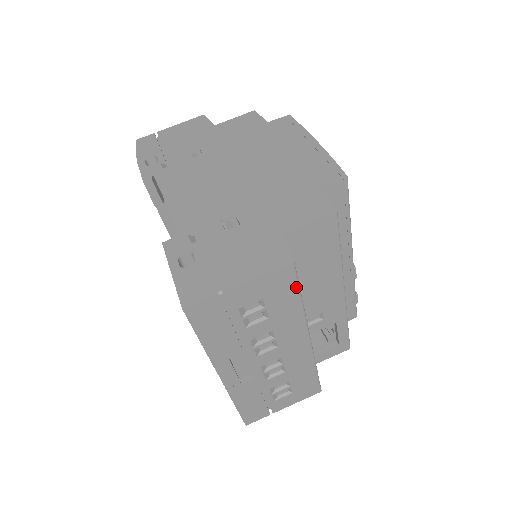
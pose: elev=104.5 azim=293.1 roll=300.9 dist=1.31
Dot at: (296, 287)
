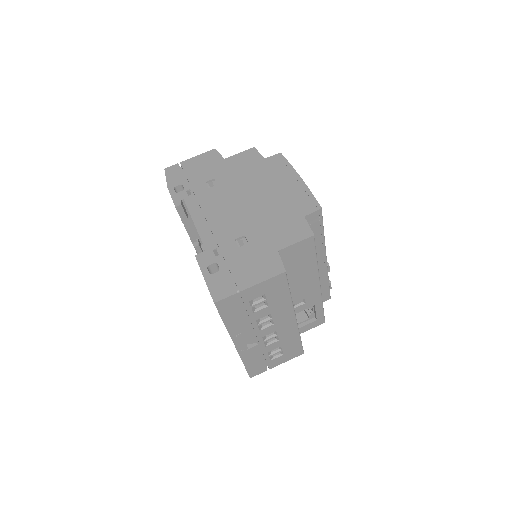
Dot at: (287, 286)
